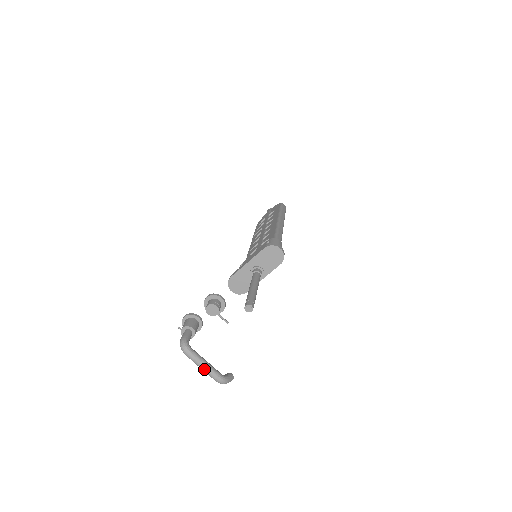
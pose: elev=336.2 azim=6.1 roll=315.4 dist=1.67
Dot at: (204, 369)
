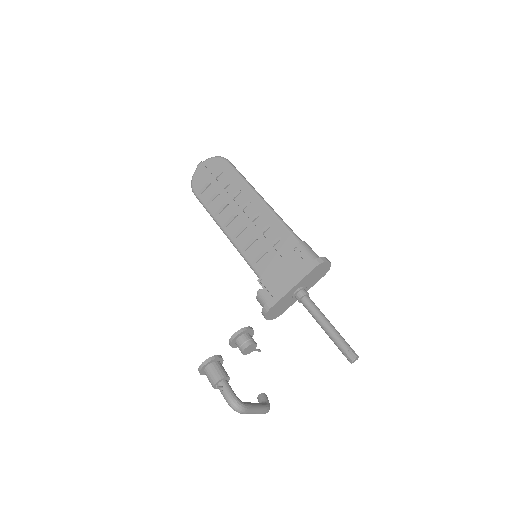
Dot at: (257, 413)
